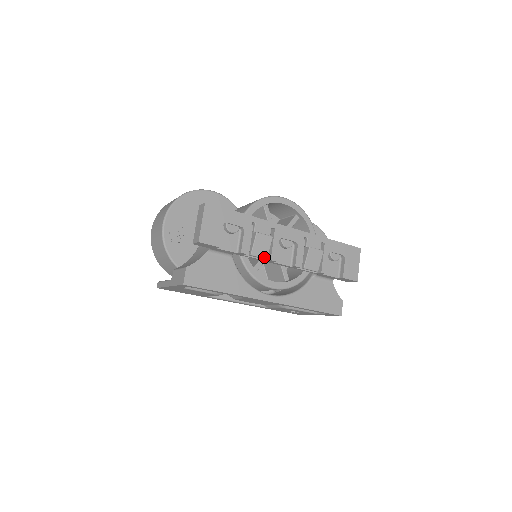
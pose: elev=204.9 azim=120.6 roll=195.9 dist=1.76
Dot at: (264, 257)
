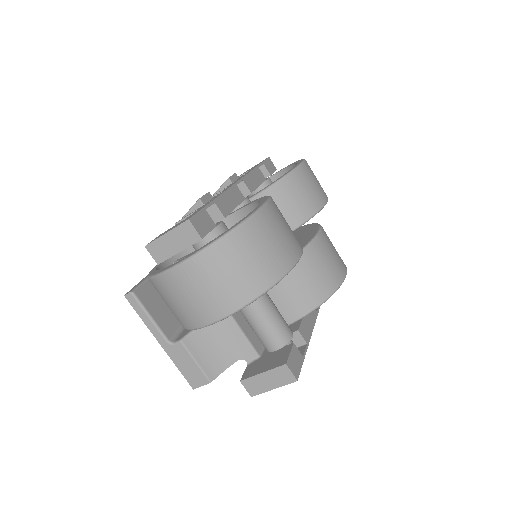
Dot at: occluded
